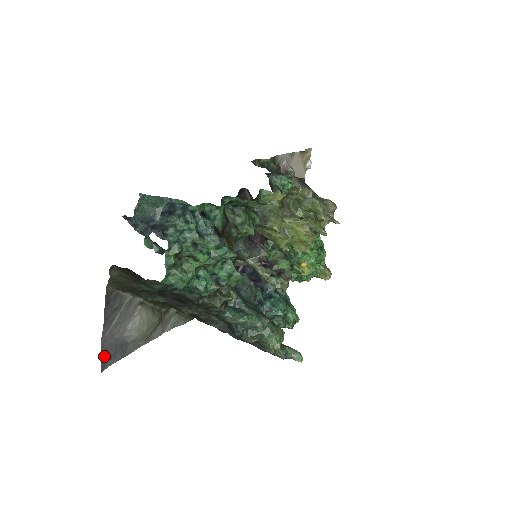
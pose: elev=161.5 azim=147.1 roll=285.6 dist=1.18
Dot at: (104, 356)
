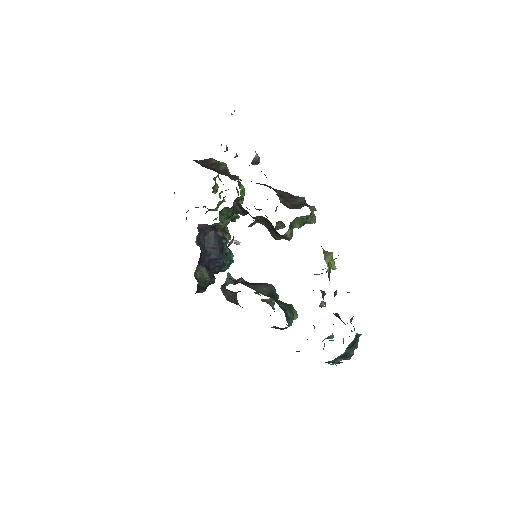
Dot at: occluded
